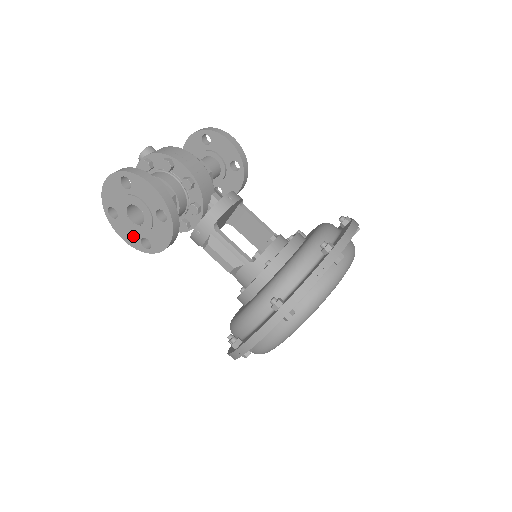
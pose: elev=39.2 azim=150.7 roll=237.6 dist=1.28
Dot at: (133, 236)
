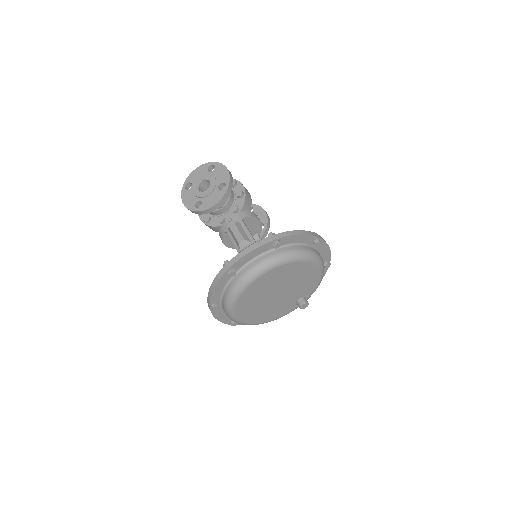
Dot at: (192, 200)
